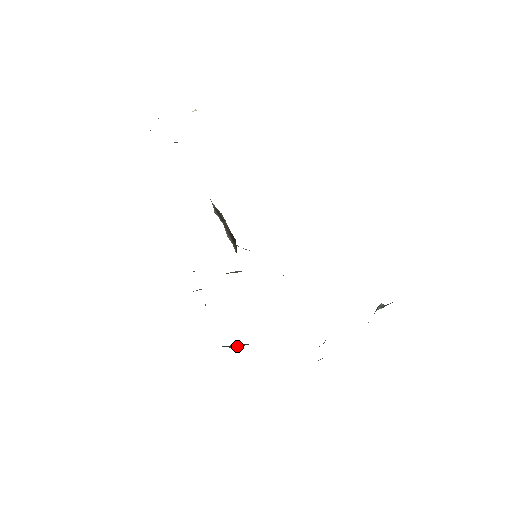
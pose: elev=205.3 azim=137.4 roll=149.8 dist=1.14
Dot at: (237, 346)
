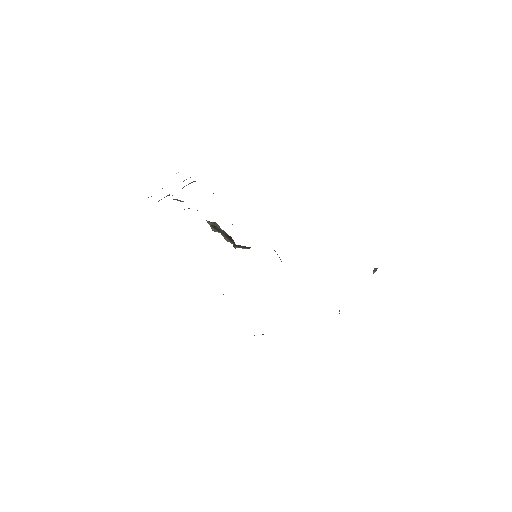
Dot at: occluded
